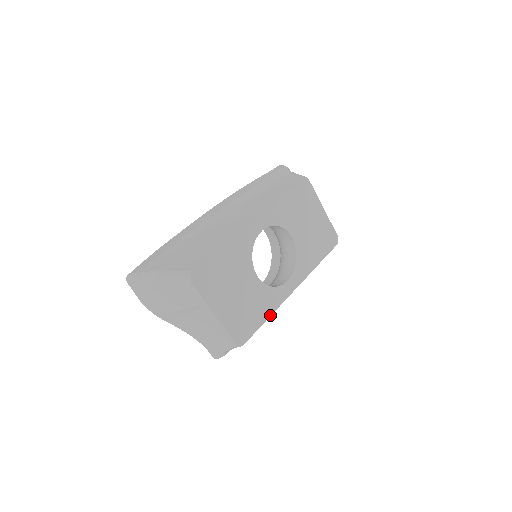
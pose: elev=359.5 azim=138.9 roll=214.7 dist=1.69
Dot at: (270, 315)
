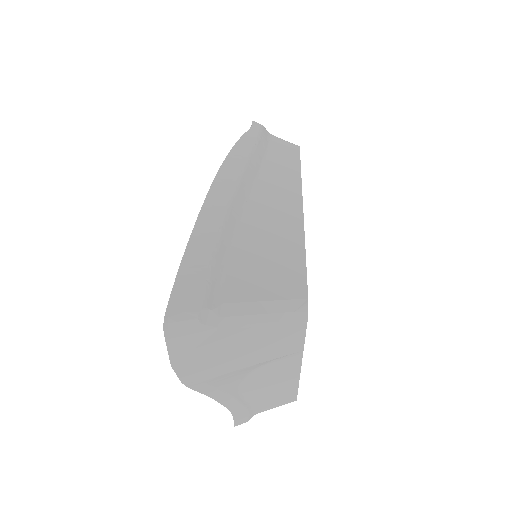
Dot at: occluded
